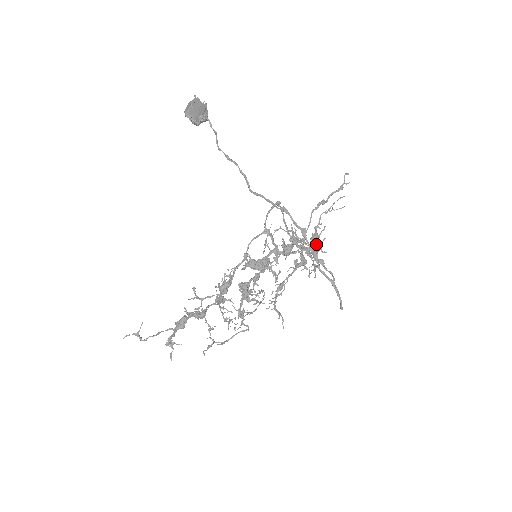
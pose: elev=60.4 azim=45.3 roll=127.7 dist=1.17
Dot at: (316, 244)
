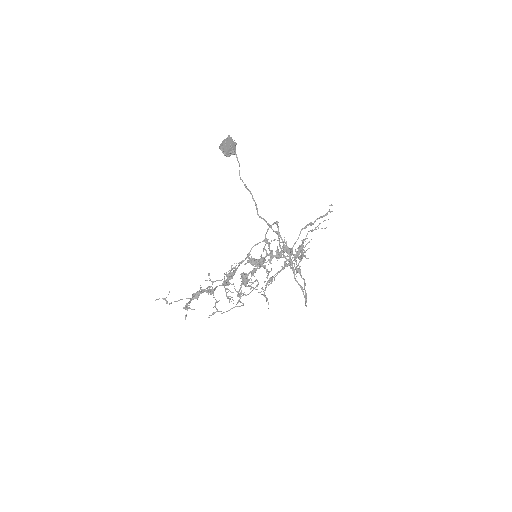
Dot at: occluded
